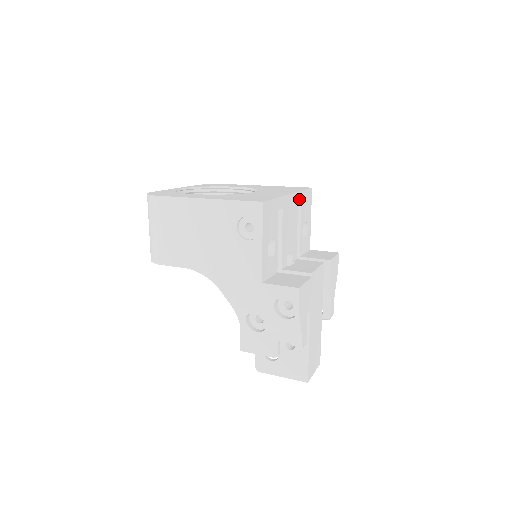
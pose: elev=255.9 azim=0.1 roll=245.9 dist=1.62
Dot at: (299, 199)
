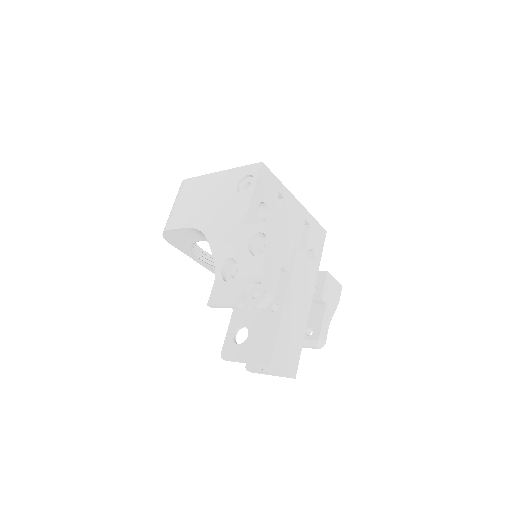
Dot at: (308, 219)
